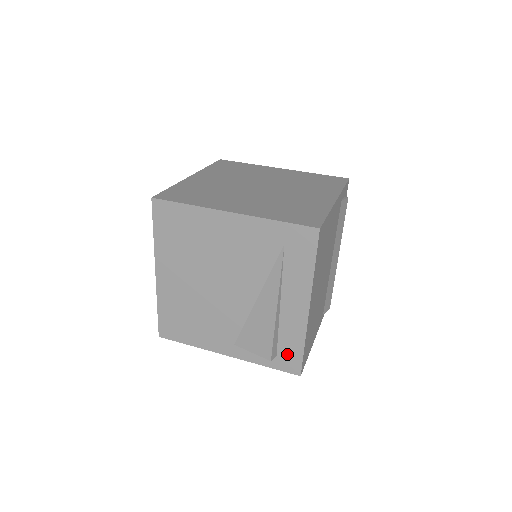
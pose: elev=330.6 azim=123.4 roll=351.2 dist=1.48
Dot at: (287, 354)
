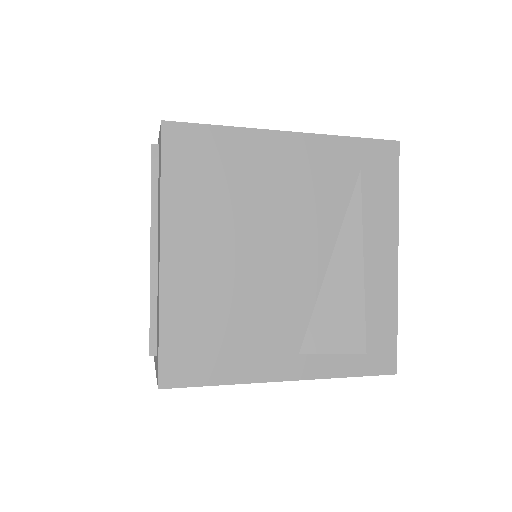
Dot at: (376, 342)
